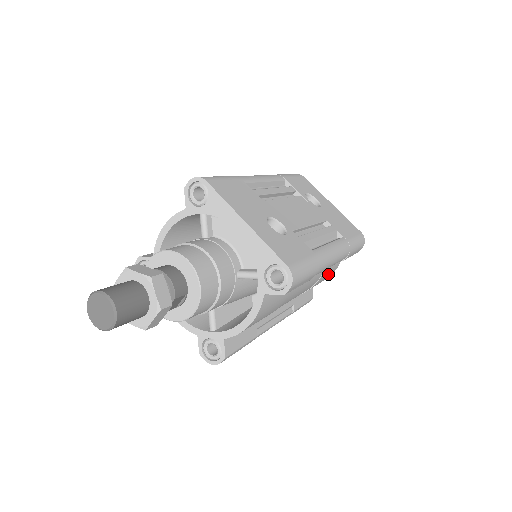
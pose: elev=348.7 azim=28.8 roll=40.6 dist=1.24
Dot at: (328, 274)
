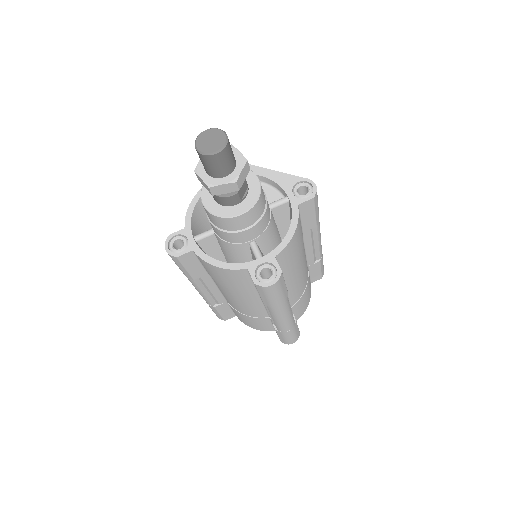
Dot at: (308, 293)
